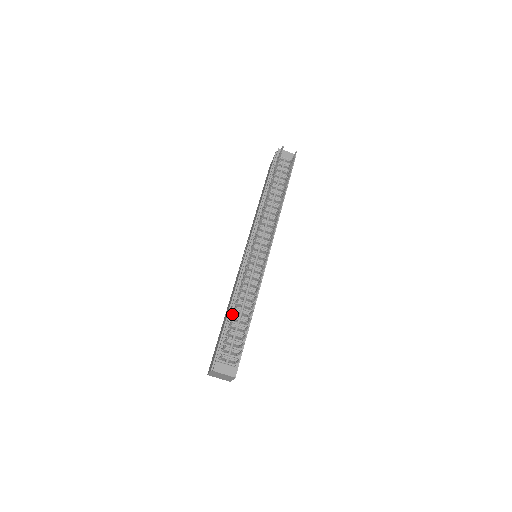
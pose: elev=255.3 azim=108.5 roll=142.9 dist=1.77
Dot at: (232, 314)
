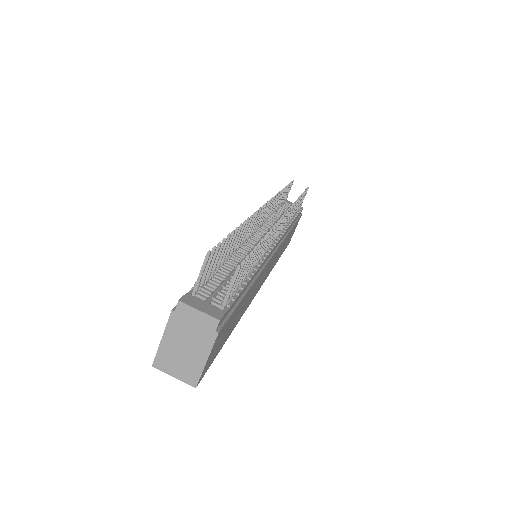
Dot at: occluded
